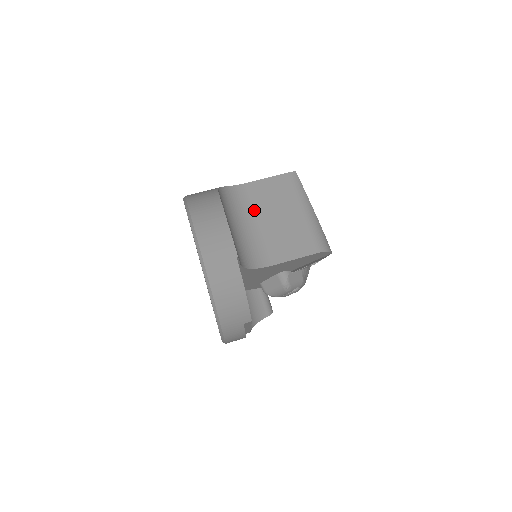
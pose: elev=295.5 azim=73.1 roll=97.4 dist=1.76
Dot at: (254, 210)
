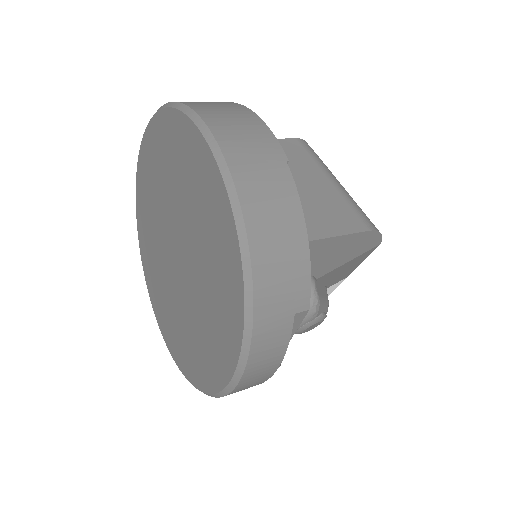
Dot at: occluded
